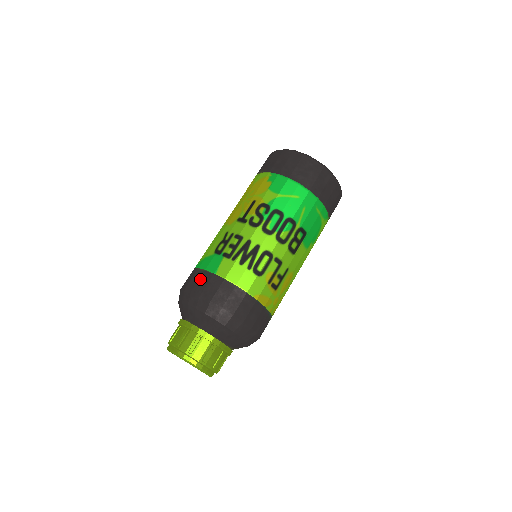
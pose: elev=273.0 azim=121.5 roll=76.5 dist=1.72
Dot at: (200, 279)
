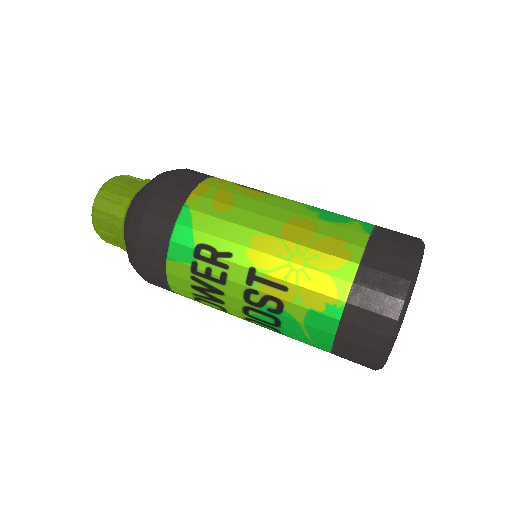
Dot at: (156, 238)
